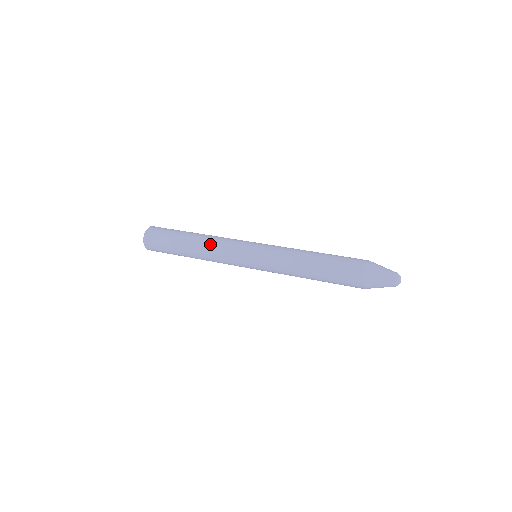
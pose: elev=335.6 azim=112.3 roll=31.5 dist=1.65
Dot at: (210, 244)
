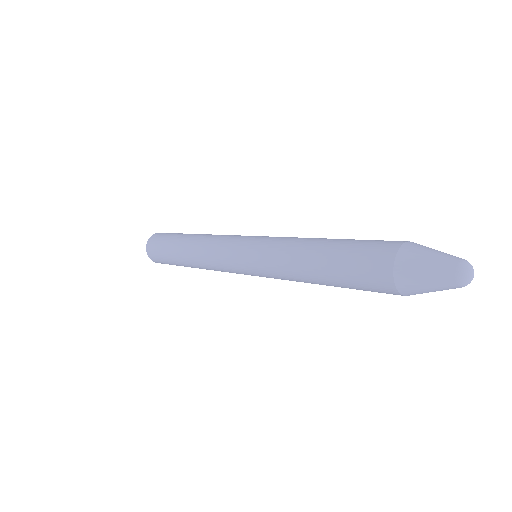
Dot at: (209, 236)
